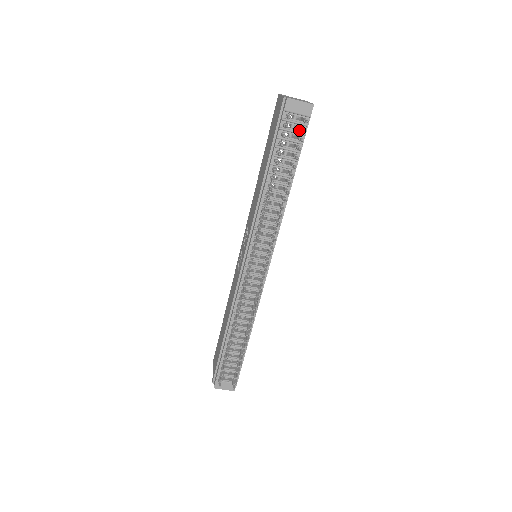
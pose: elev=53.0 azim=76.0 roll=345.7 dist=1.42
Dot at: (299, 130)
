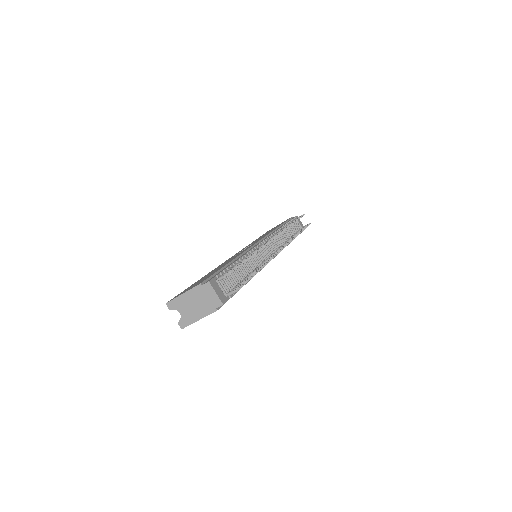
Dot at: occluded
